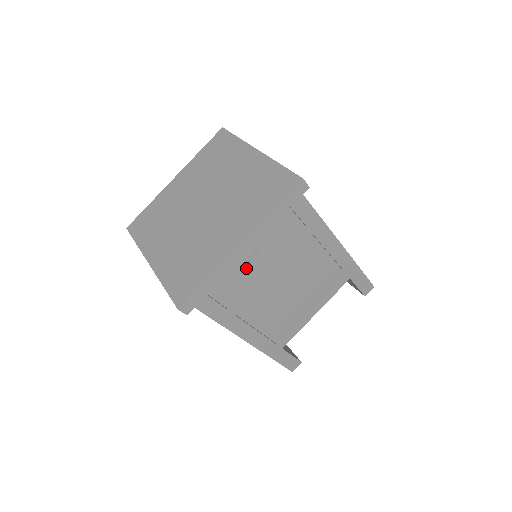
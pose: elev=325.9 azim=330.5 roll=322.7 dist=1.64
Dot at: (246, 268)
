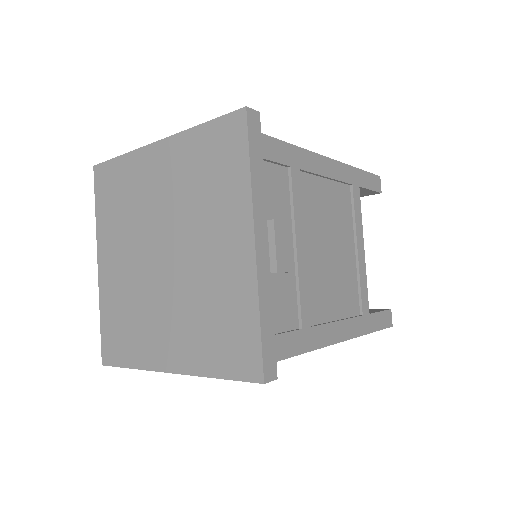
Dot at: (279, 266)
